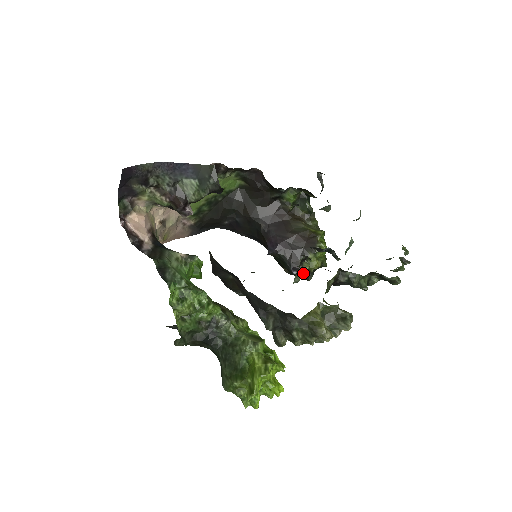
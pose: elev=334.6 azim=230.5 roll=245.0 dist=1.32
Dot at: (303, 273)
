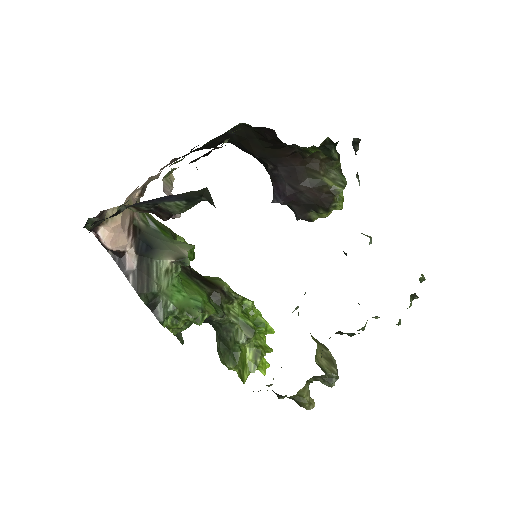
Dot at: occluded
